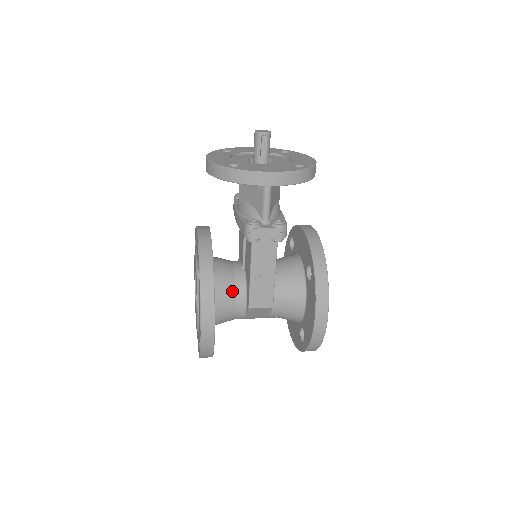
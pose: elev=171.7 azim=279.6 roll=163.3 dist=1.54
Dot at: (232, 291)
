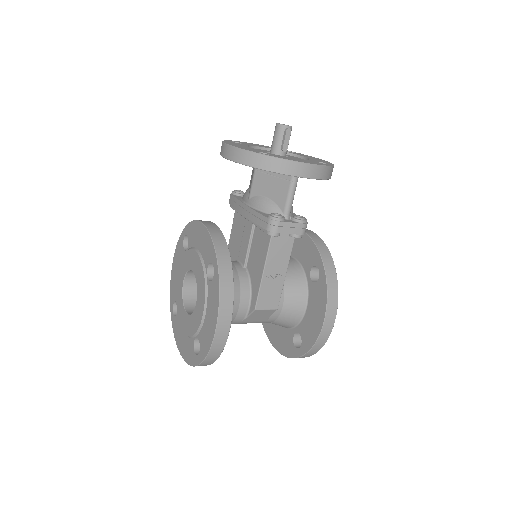
Dot at: (237, 291)
